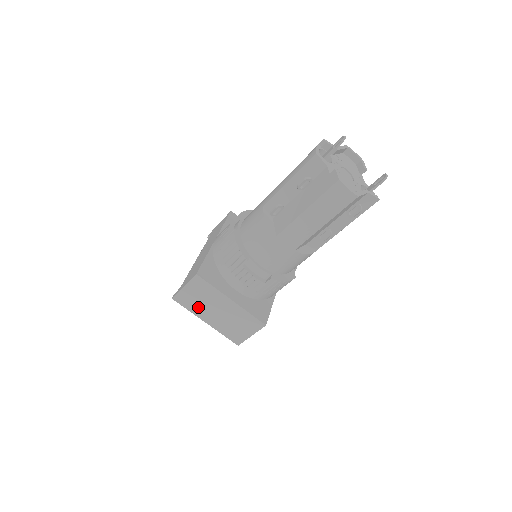
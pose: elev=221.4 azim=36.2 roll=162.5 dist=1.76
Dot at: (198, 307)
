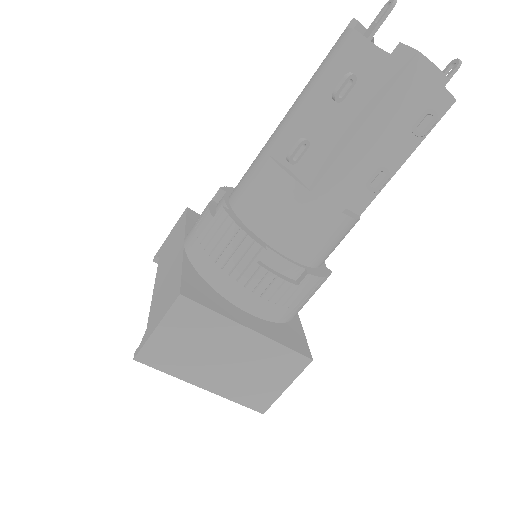
Dot at: (186, 362)
